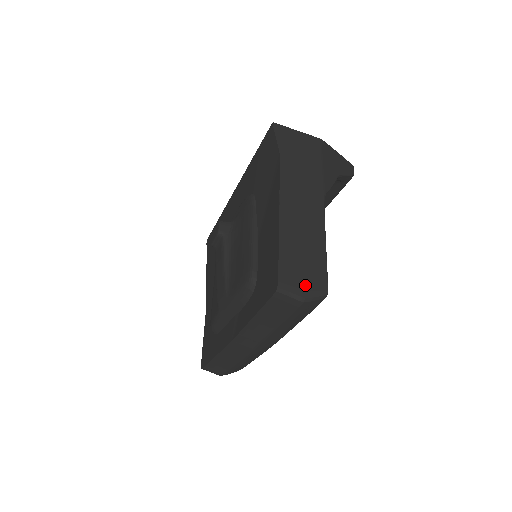
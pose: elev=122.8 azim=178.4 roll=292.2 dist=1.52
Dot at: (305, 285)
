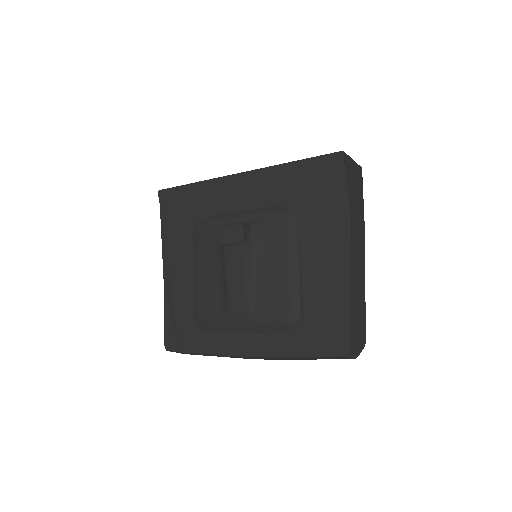
Dot at: (359, 344)
